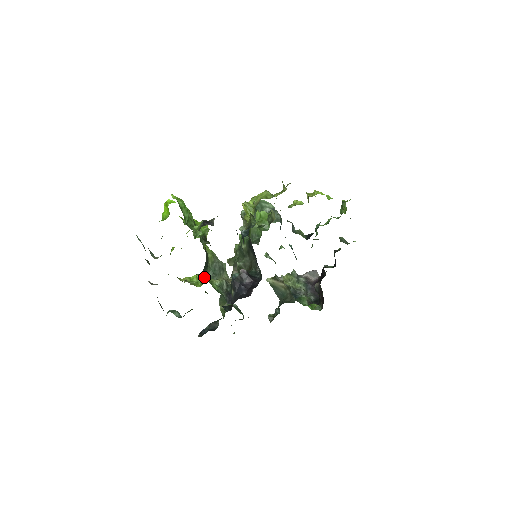
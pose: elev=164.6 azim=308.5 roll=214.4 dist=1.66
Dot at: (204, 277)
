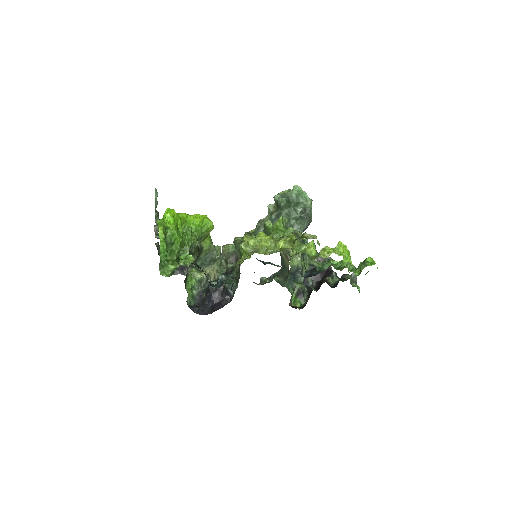
Dot at: occluded
